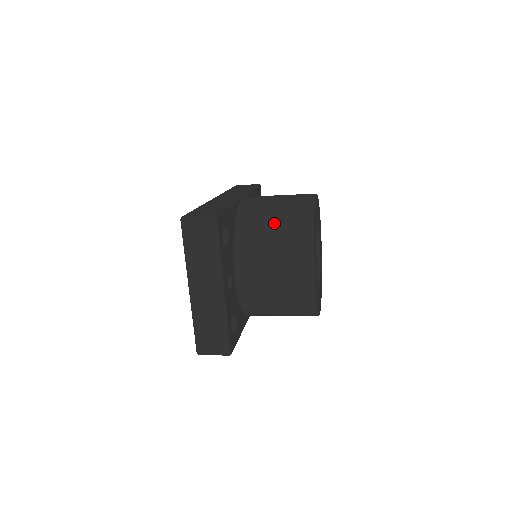
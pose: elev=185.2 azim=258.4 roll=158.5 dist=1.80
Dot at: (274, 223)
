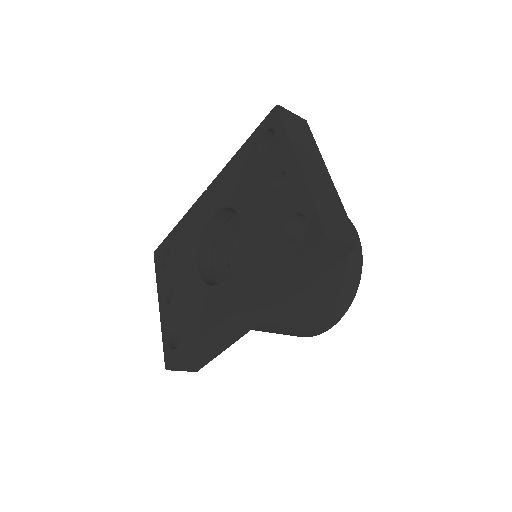
Dot at: occluded
